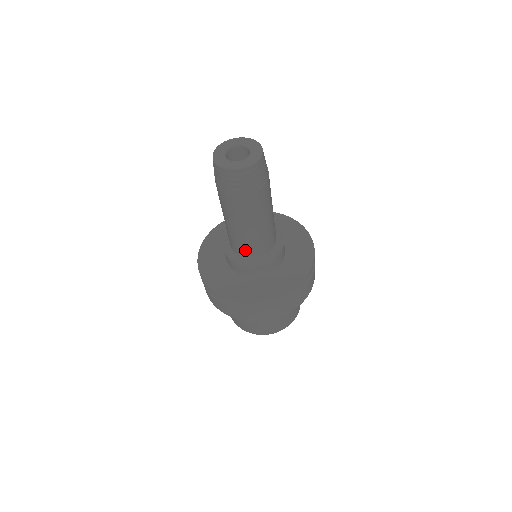
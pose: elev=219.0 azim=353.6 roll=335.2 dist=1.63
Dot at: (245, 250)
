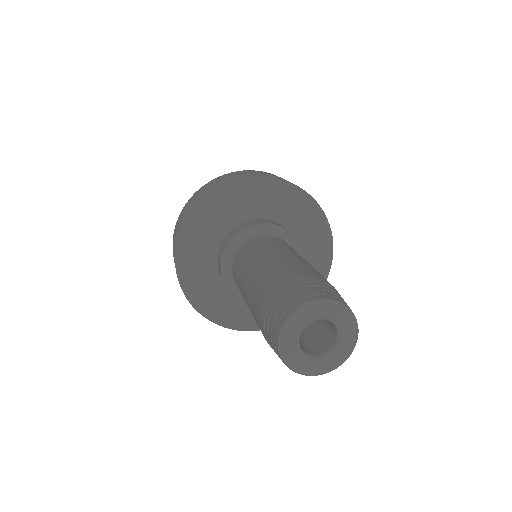
Dot at: occluded
